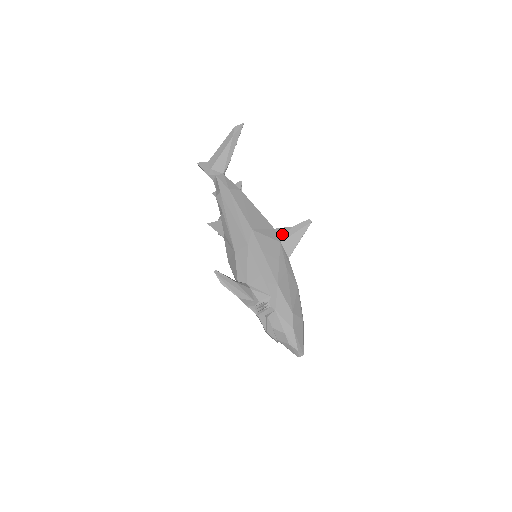
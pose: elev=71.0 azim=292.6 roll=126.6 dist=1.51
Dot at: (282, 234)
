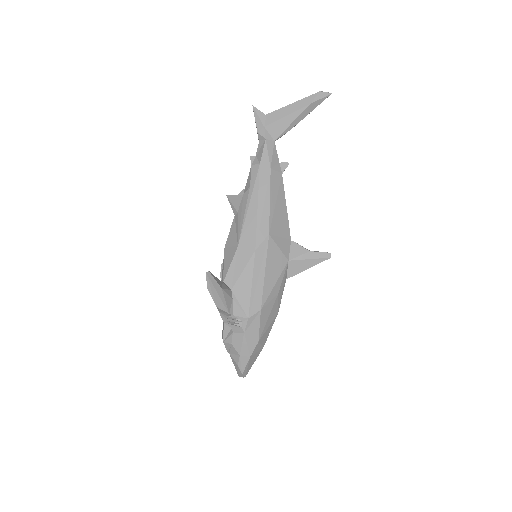
Dot at: (295, 252)
